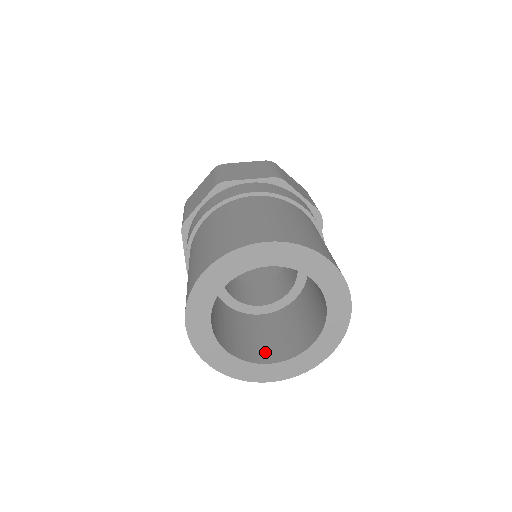
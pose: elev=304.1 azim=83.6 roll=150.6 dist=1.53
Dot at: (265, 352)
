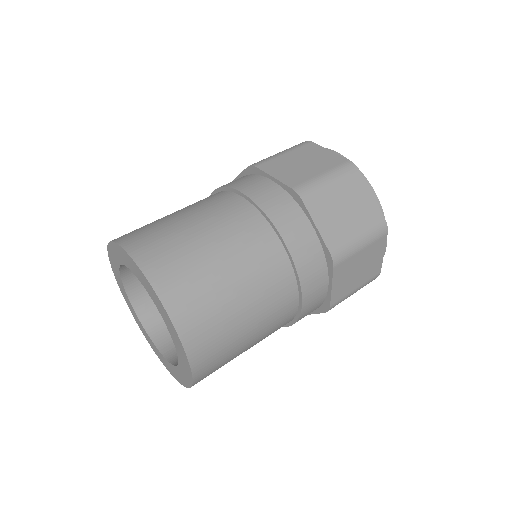
Dot at: occluded
